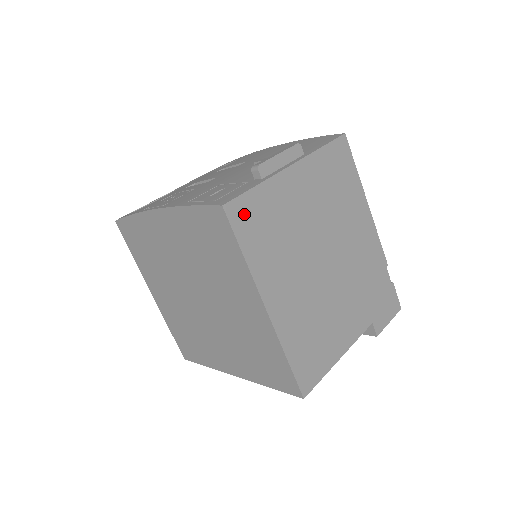
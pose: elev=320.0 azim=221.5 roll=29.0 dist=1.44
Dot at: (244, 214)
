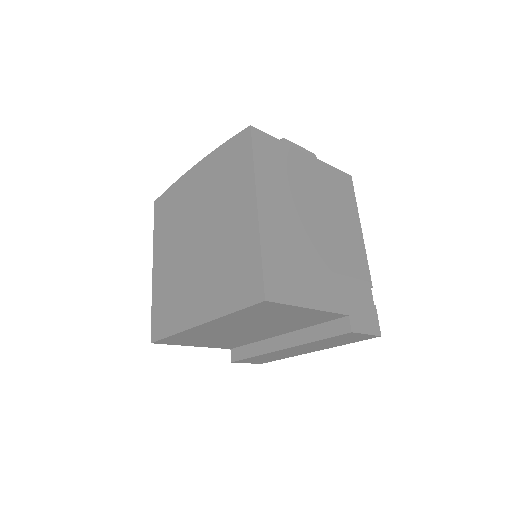
Dot at: (263, 143)
